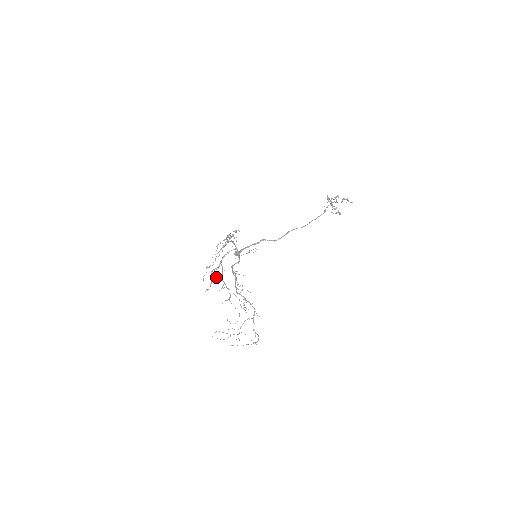
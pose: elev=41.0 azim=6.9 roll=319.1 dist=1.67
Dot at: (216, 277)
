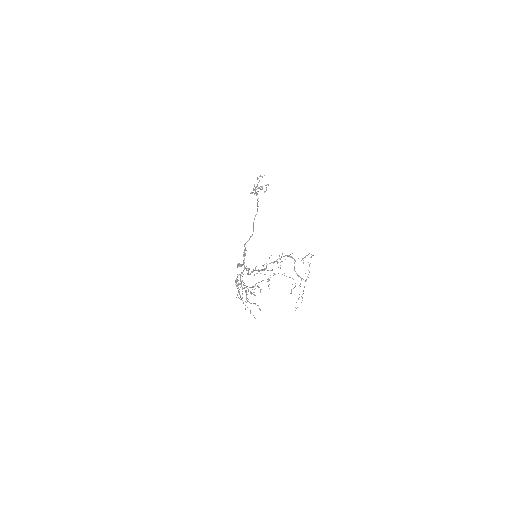
Dot at: occluded
